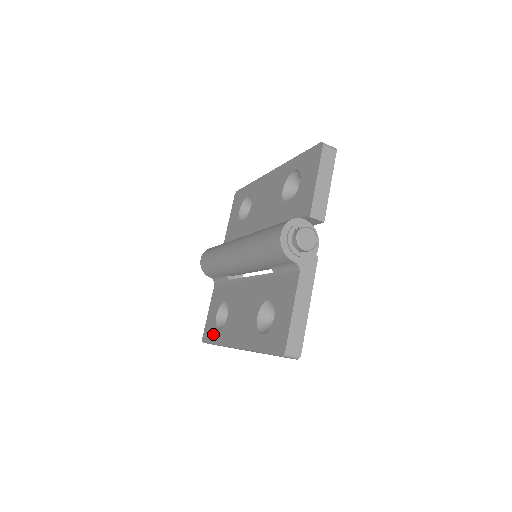
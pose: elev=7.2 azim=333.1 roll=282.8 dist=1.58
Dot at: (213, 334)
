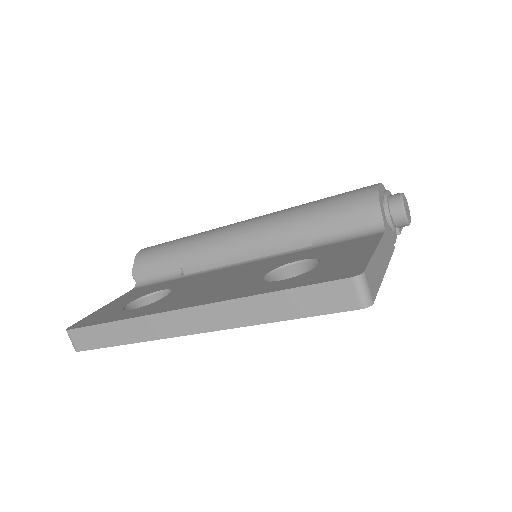
Dot at: (111, 315)
